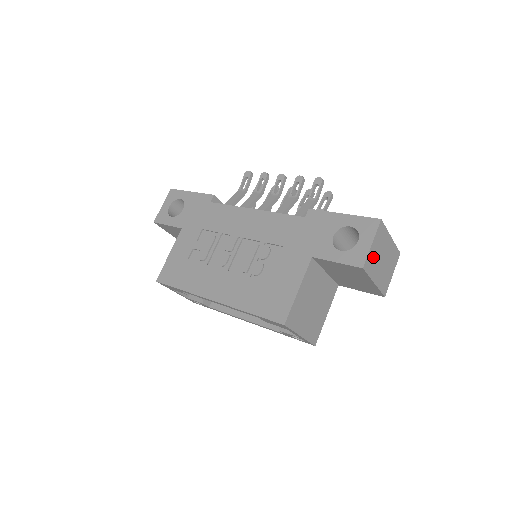
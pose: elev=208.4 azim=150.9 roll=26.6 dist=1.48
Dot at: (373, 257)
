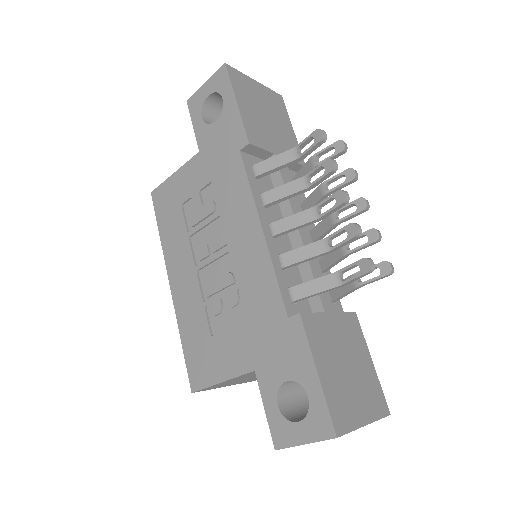
Dot at: occluded
